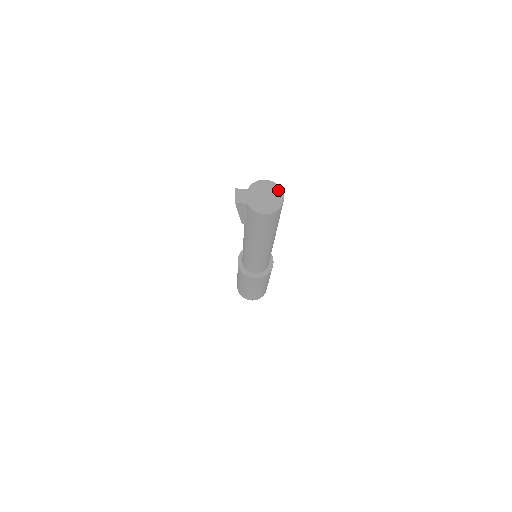
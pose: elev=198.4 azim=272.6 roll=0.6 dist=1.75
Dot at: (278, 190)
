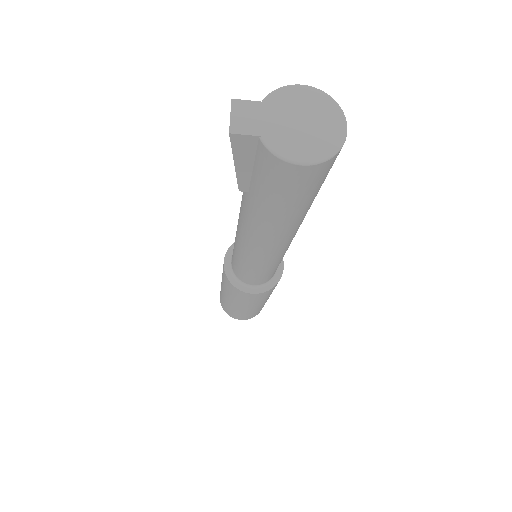
Dot at: (334, 110)
